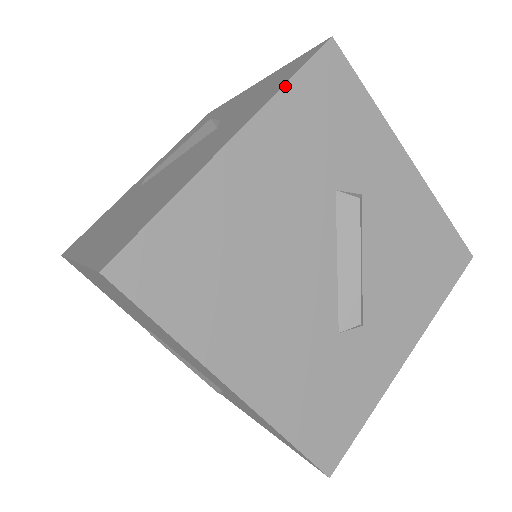
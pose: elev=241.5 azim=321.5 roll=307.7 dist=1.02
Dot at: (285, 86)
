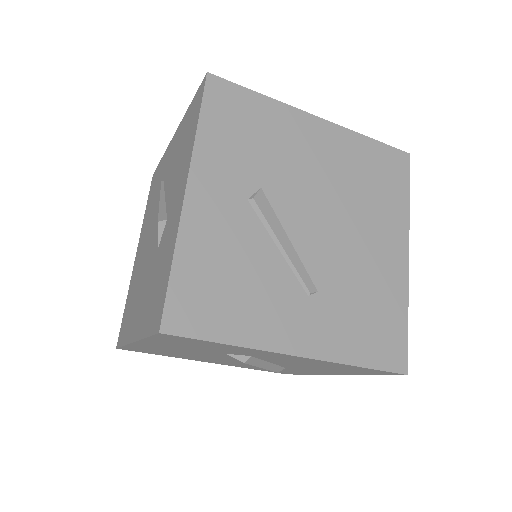
Dot at: (145, 339)
